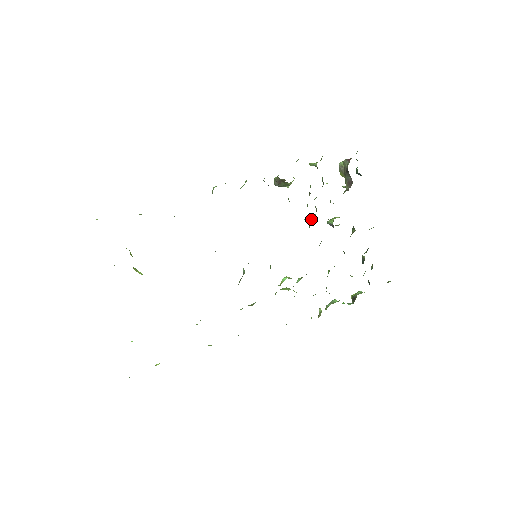
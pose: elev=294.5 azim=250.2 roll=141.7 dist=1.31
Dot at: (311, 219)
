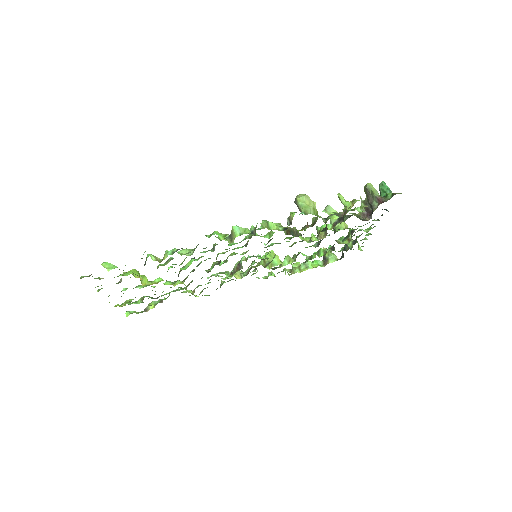
Dot at: (317, 228)
